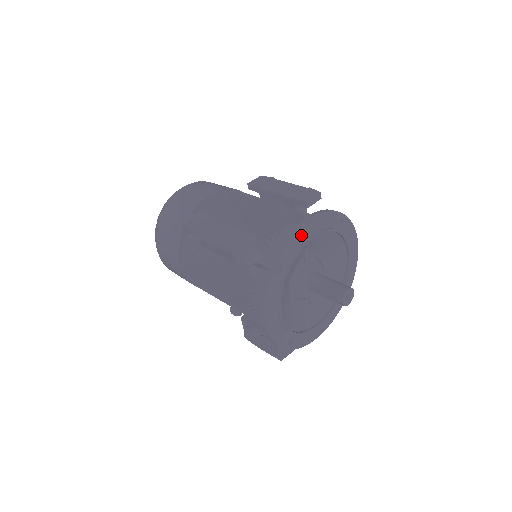
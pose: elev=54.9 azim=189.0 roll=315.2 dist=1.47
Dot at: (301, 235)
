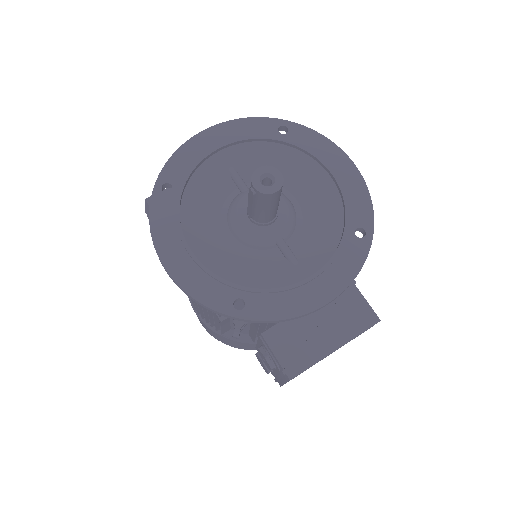
Dot at: (198, 147)
